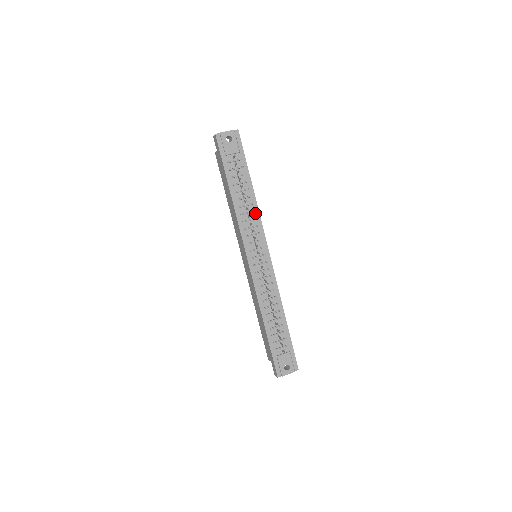
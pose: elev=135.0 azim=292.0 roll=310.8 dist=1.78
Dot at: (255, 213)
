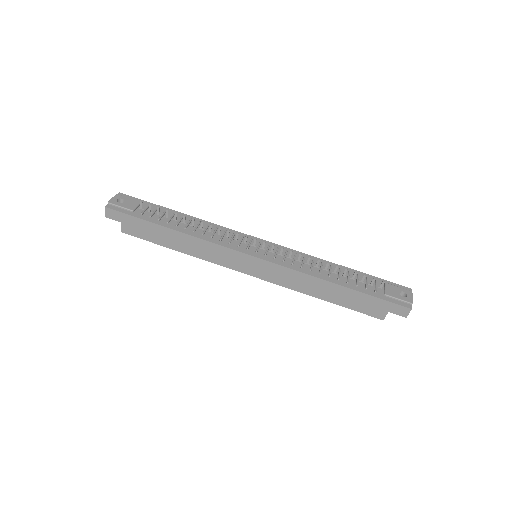
Dot at: occluded
